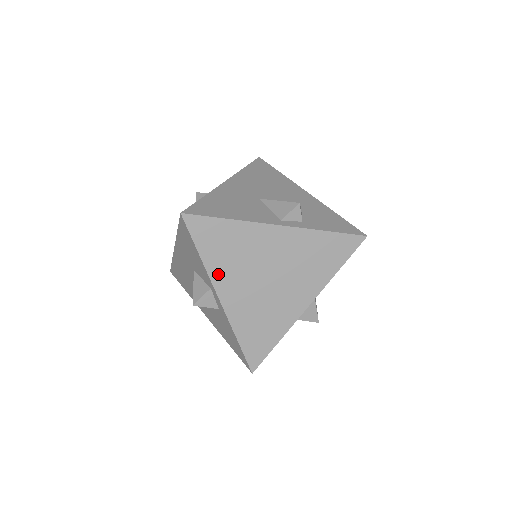
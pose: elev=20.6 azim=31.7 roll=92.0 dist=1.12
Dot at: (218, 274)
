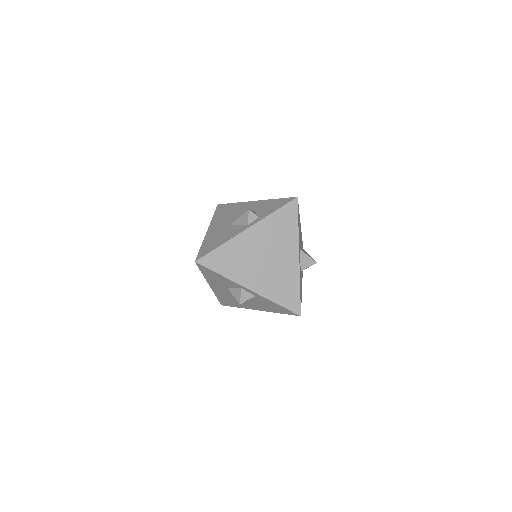
Dot at: (238, 277)
